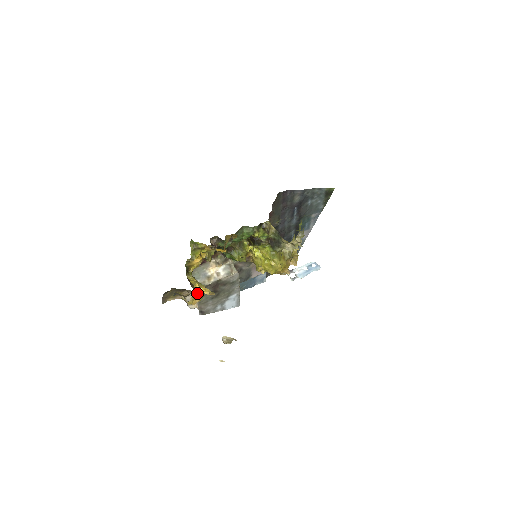
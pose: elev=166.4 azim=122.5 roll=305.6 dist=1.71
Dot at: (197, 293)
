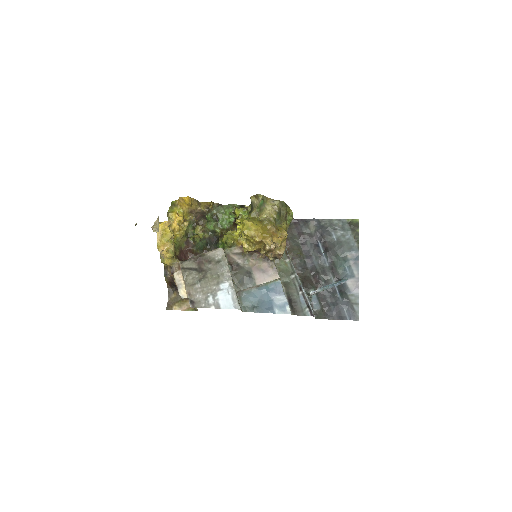
Dot at: (161, 229)
